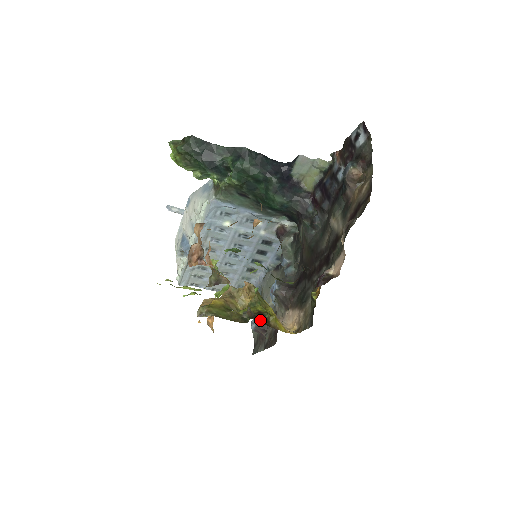
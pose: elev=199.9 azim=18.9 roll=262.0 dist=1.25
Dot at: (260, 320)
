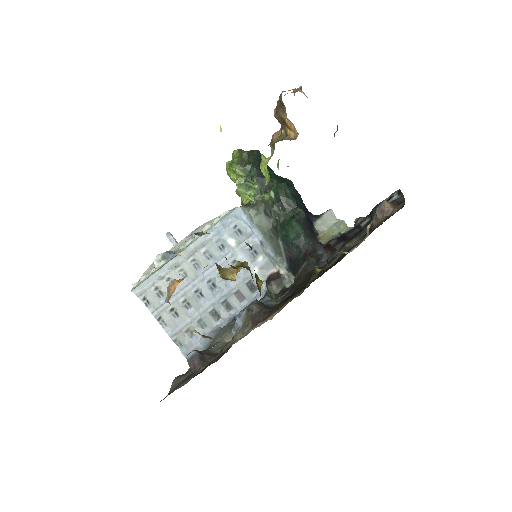
Dot at: occluded
